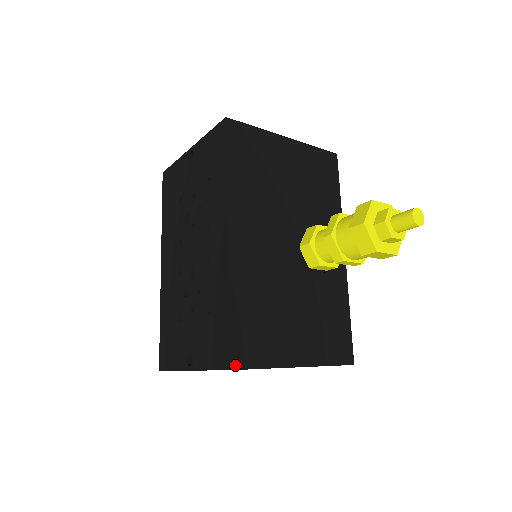
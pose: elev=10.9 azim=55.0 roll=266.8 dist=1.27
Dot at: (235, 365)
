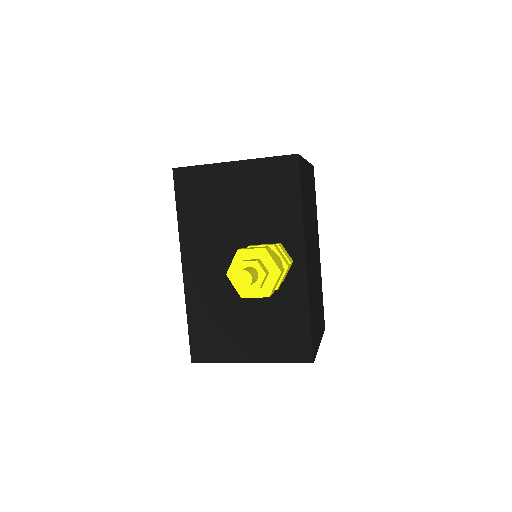
Dot at: (195, 360)
